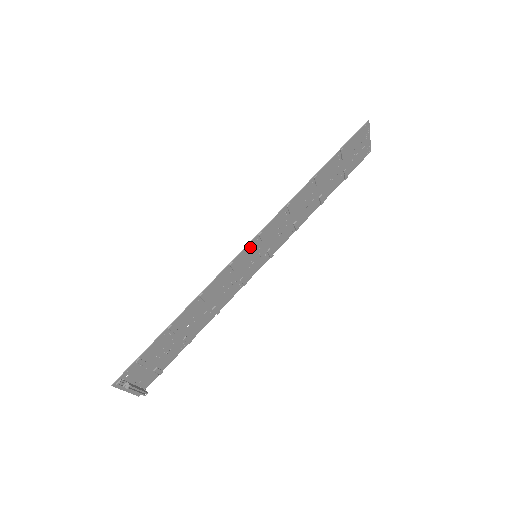
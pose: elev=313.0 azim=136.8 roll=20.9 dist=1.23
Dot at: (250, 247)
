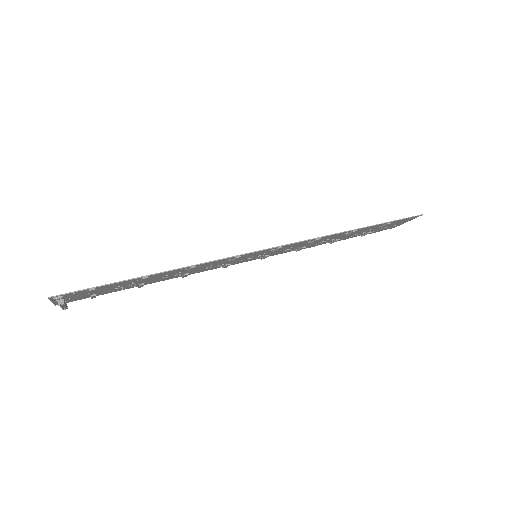
Dot at: (262, 251)
